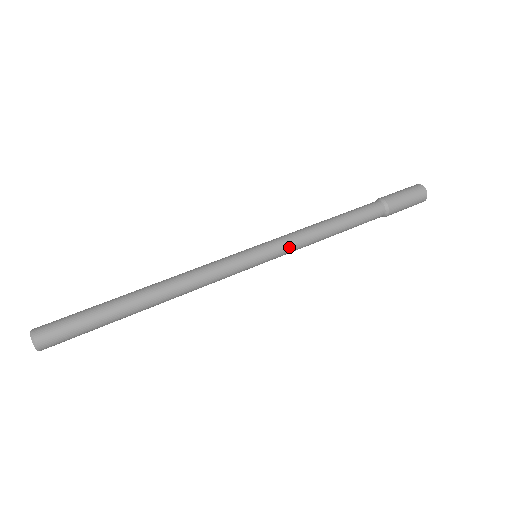
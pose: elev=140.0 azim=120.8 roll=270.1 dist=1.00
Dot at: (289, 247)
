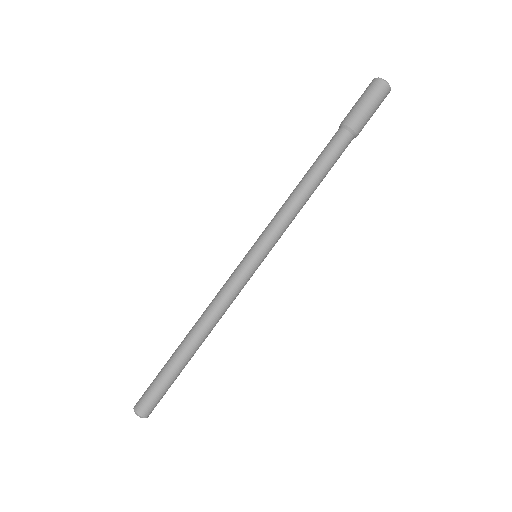
Dot at: (281, 235)
